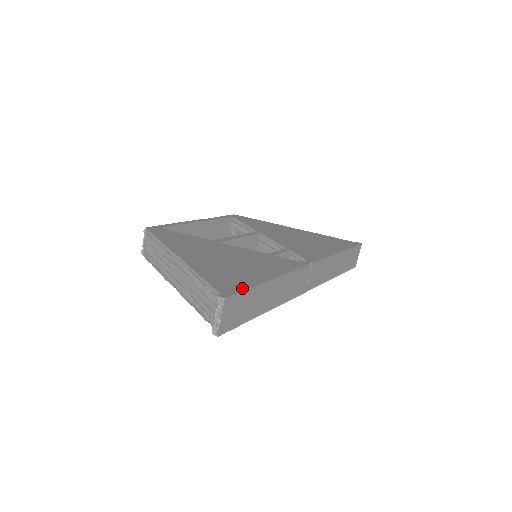
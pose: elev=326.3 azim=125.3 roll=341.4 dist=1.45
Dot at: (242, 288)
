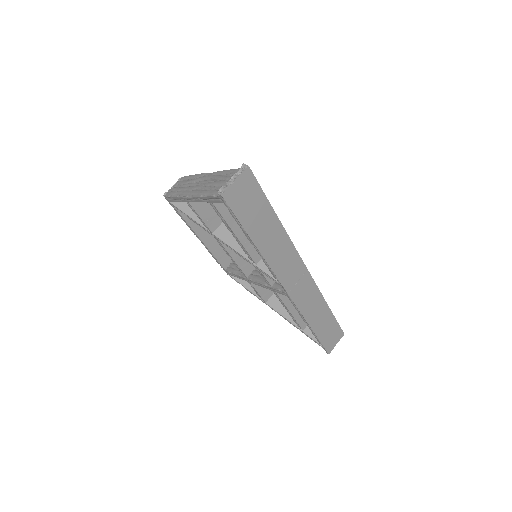
Dot at: (260, 189)
